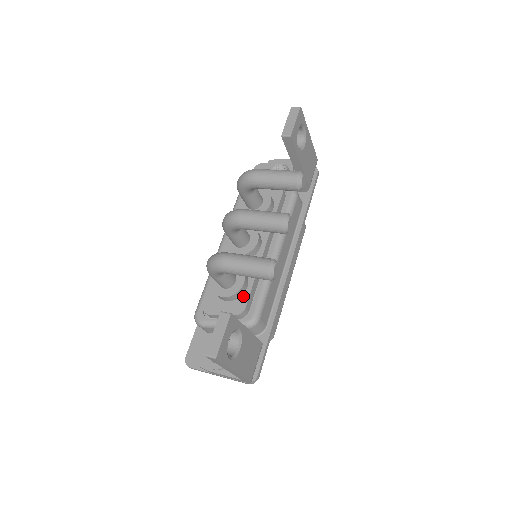
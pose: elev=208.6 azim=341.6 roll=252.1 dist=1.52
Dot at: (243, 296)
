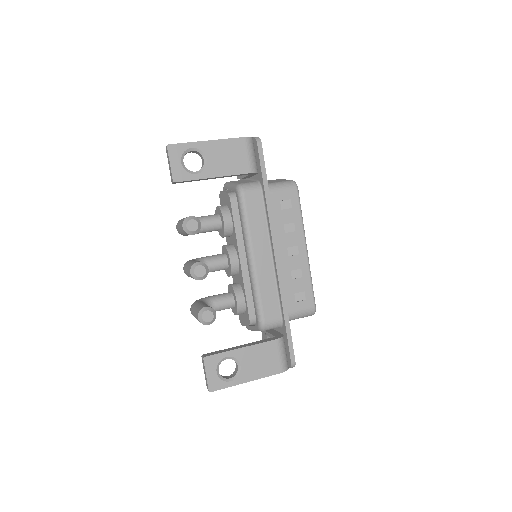
Dot at: (246, 309)
